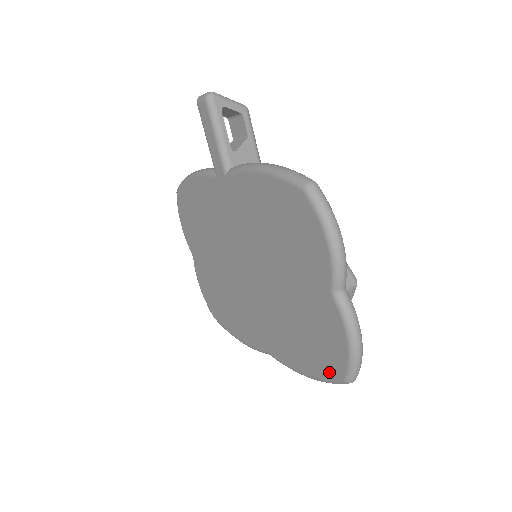
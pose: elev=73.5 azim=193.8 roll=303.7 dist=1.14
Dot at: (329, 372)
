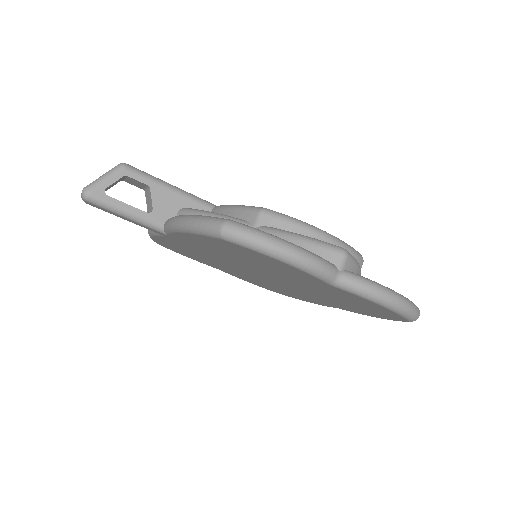
Dot at: (393, 318)
